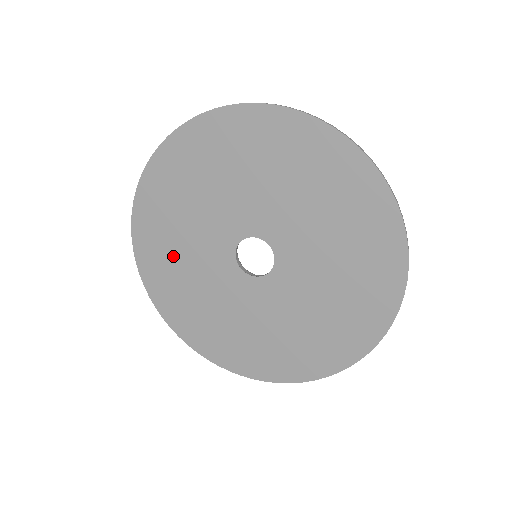
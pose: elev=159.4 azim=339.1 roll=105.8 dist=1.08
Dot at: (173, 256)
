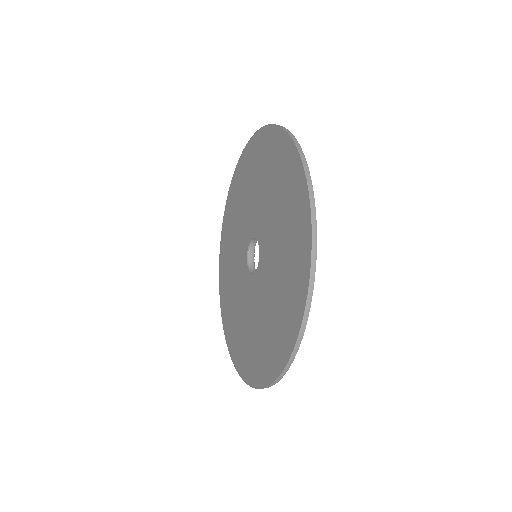
Dot at: (236, 320)
